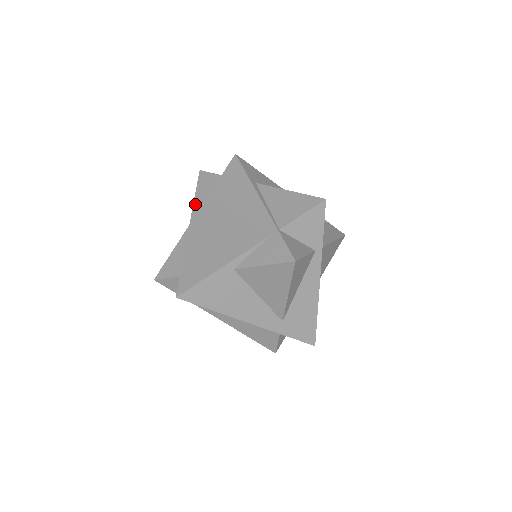
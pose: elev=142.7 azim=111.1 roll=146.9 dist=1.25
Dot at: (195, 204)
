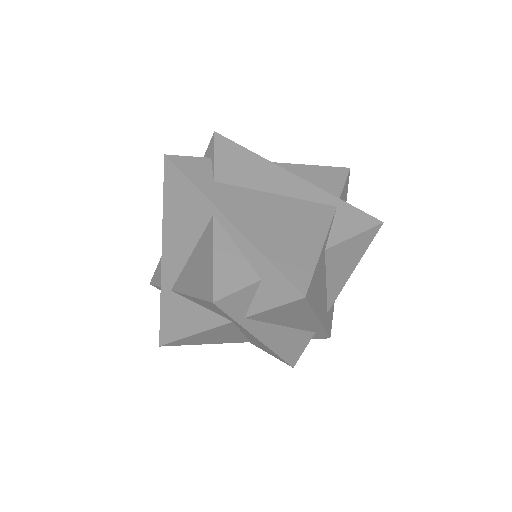
Dot at: (205, 192)
